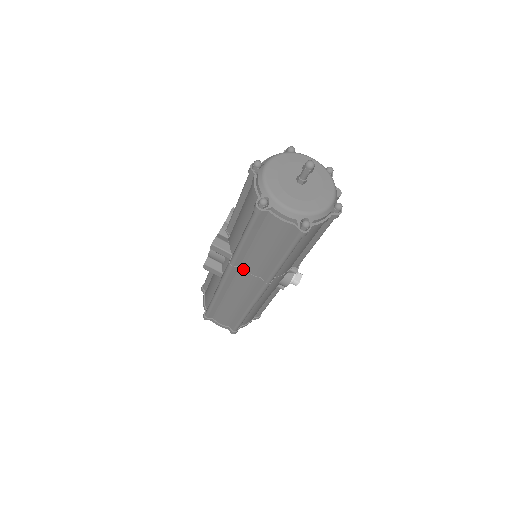
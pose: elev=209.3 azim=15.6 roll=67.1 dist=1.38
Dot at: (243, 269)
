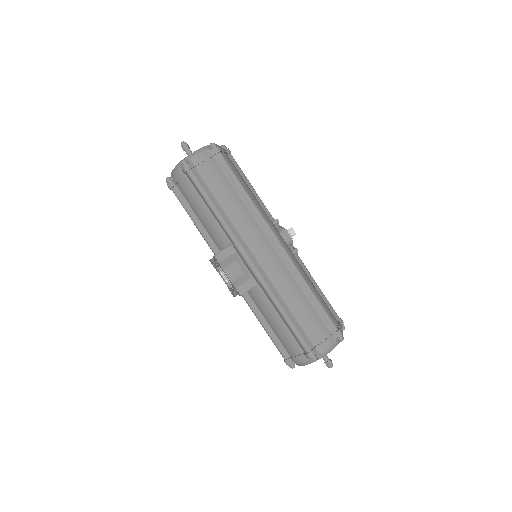
Dot at: (245, 236)
